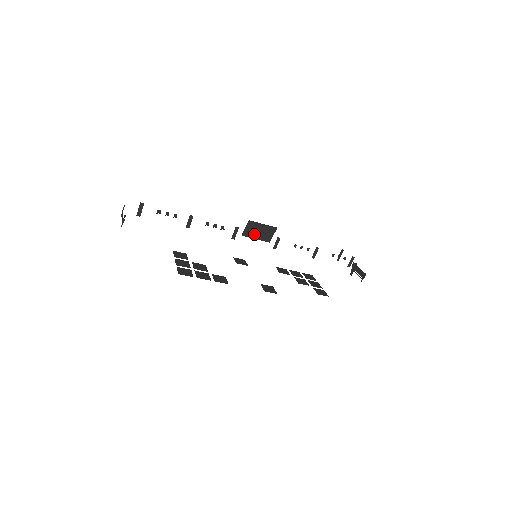
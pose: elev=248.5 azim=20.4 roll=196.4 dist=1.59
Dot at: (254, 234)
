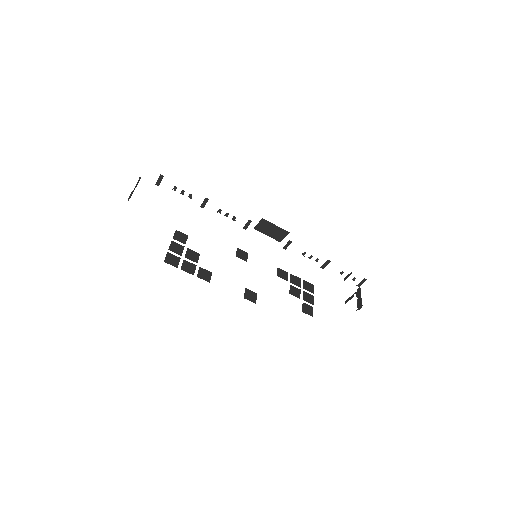
Dot at: (266, 231)
